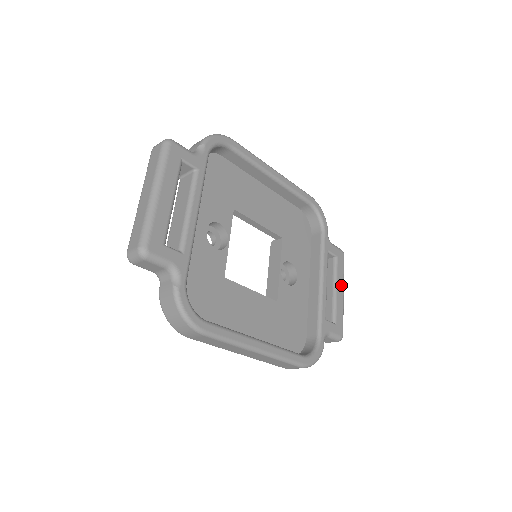
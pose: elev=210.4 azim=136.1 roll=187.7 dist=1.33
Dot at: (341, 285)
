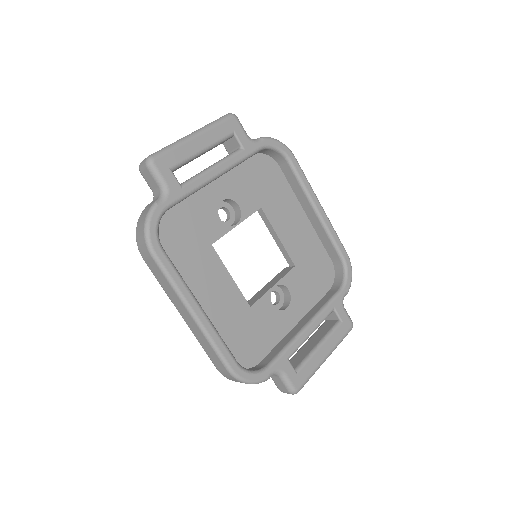
Dot at: (329, 348)
